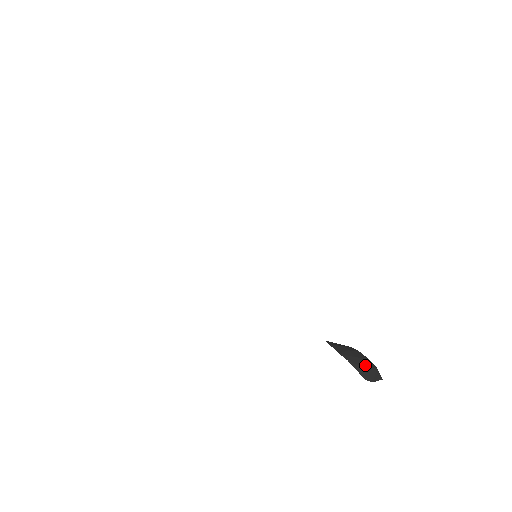
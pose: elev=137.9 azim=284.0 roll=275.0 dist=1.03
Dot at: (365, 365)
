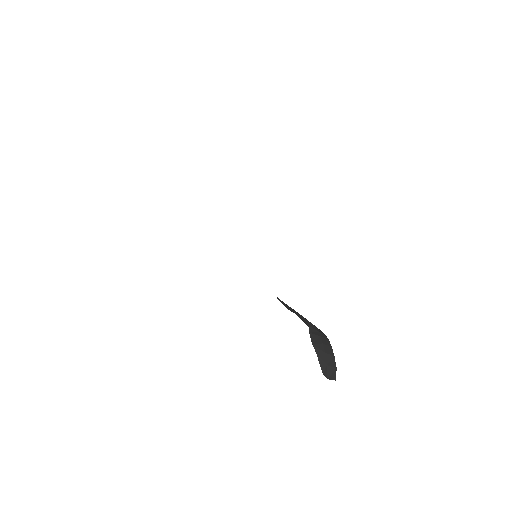
Dot at: (329, 362)
